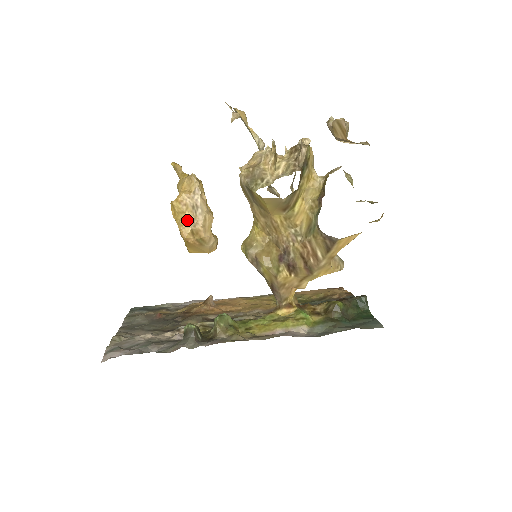
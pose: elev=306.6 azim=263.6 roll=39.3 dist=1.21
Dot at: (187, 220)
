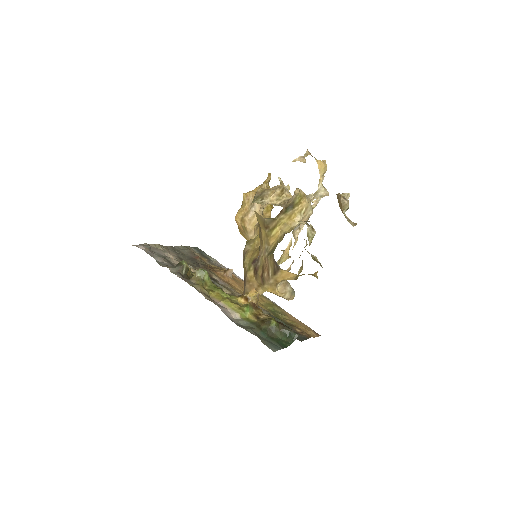
Dot at: (244, 210)
